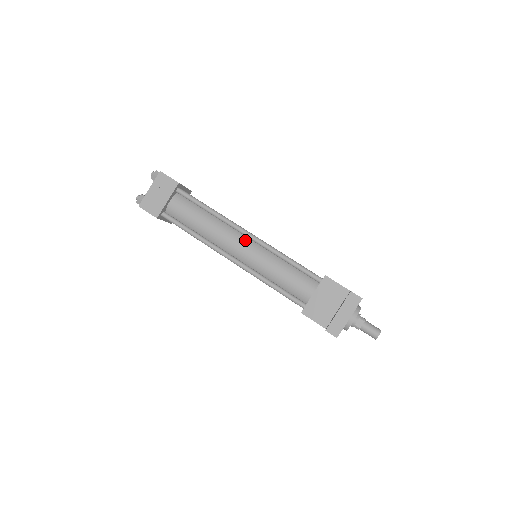
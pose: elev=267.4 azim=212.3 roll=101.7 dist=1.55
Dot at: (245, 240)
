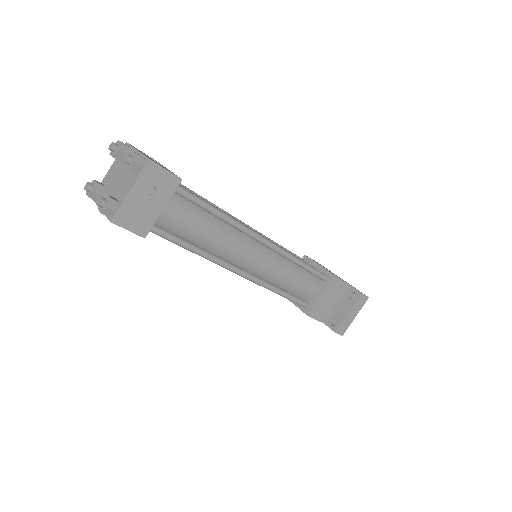
Dot at: (259, 248)
